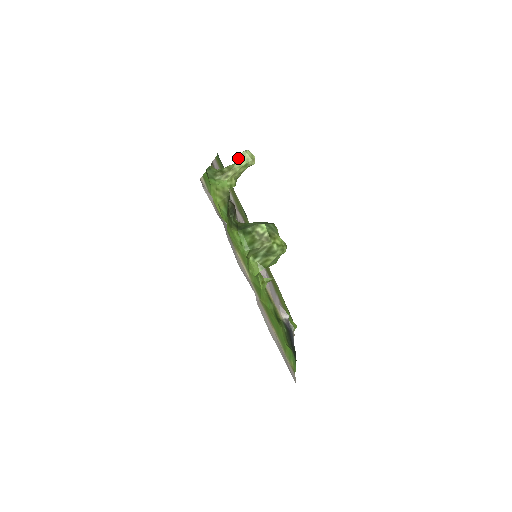
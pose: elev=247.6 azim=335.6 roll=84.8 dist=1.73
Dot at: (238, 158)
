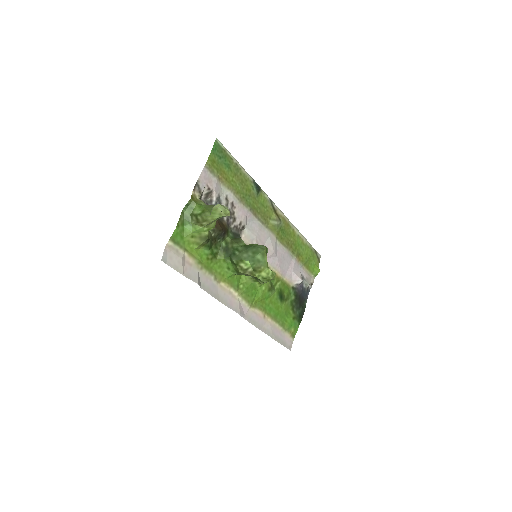
Dot at: (211, 210)
